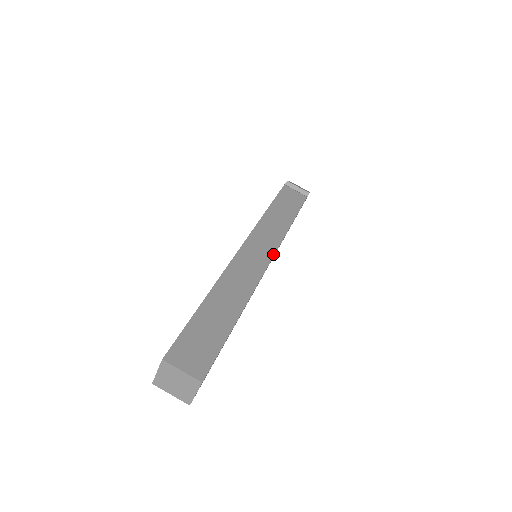
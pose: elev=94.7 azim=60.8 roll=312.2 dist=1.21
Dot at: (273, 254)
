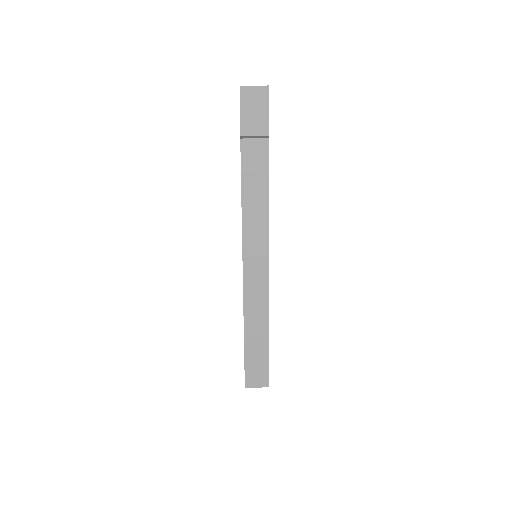
Dot at: (268, 264)
